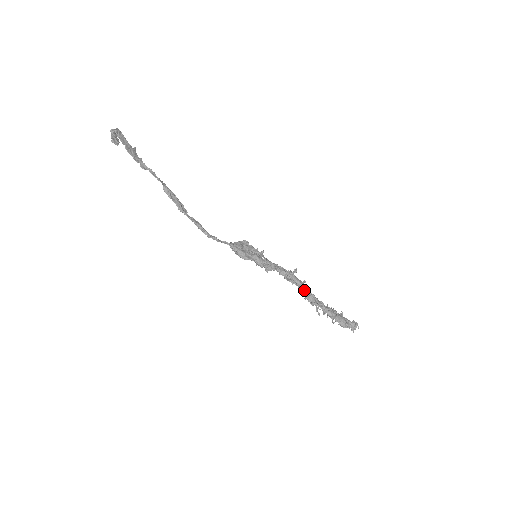
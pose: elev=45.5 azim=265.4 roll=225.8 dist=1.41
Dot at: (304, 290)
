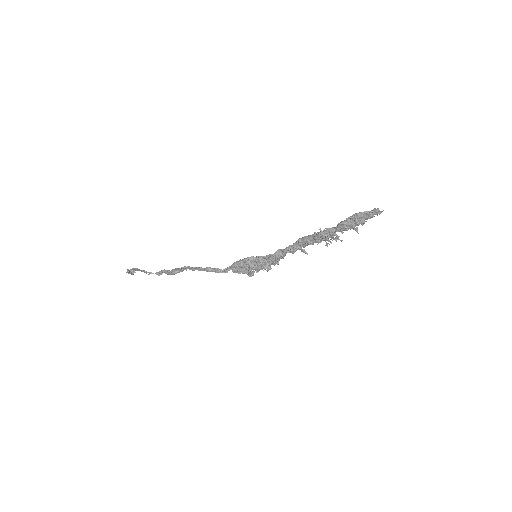
Dot at: (310, 235)
